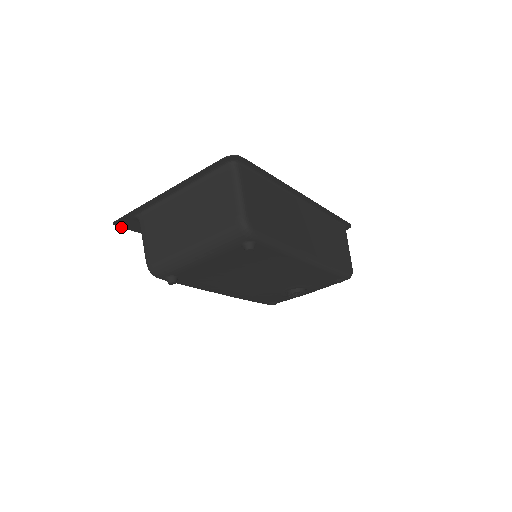
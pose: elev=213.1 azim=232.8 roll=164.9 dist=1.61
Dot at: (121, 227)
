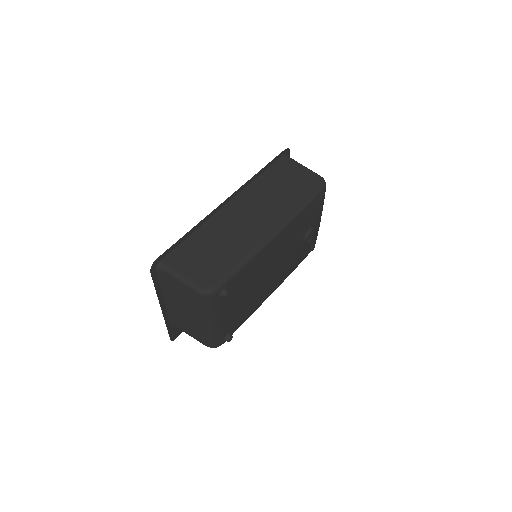
Dot at: (178, 335)
